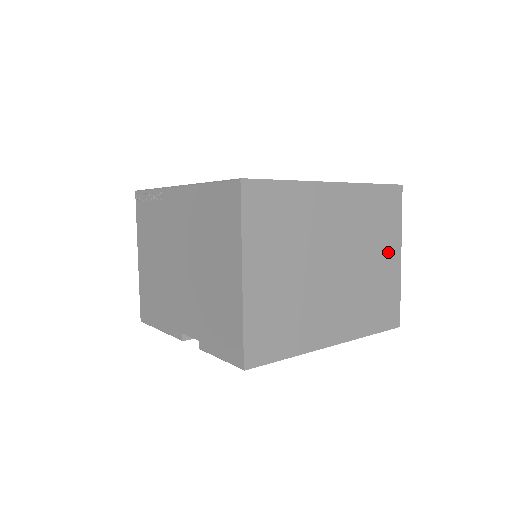
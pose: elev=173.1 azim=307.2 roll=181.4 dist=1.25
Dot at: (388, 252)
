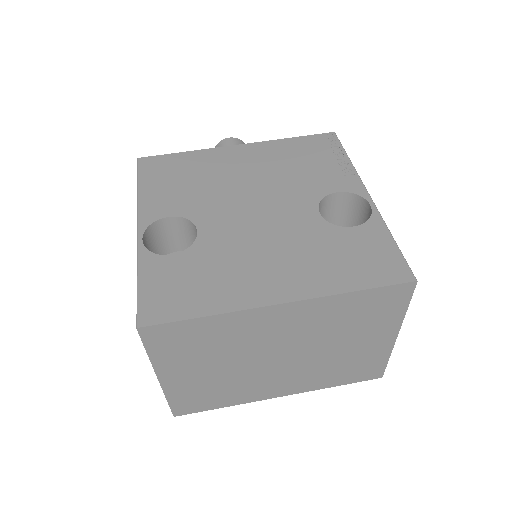
Dot at: (374, 336)
